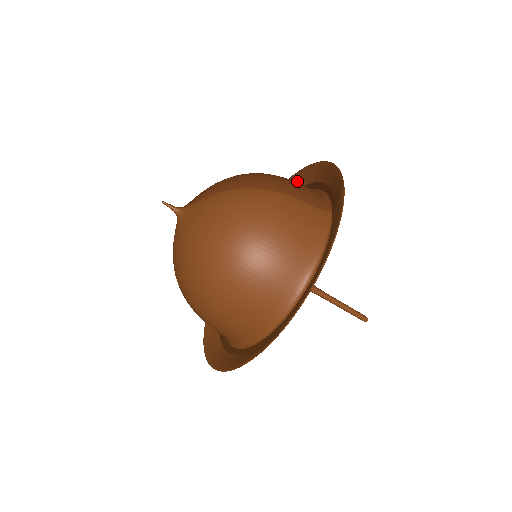
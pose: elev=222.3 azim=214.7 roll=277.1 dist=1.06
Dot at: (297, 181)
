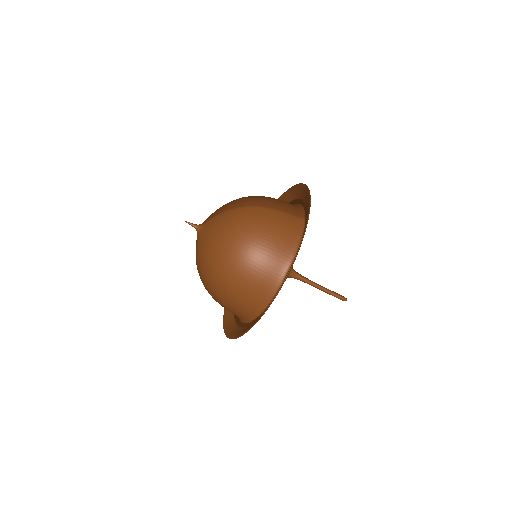
Dot at: (284, 200)
